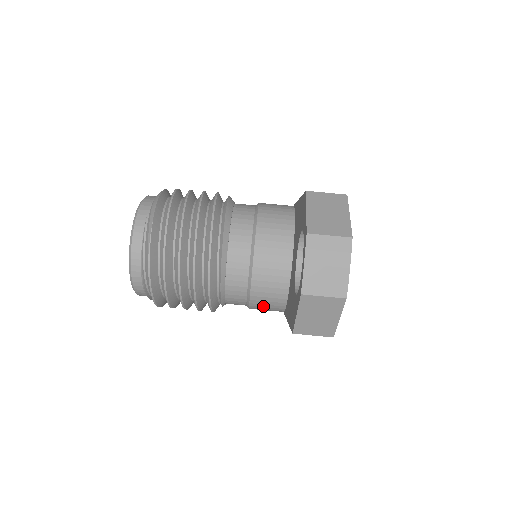
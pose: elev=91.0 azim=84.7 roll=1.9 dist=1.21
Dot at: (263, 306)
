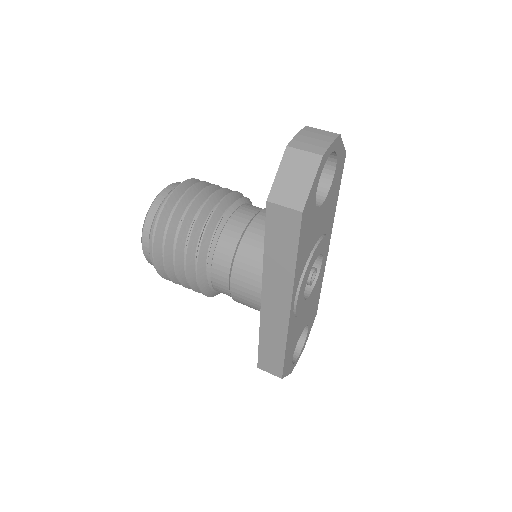
Dot at: (245, 269)
